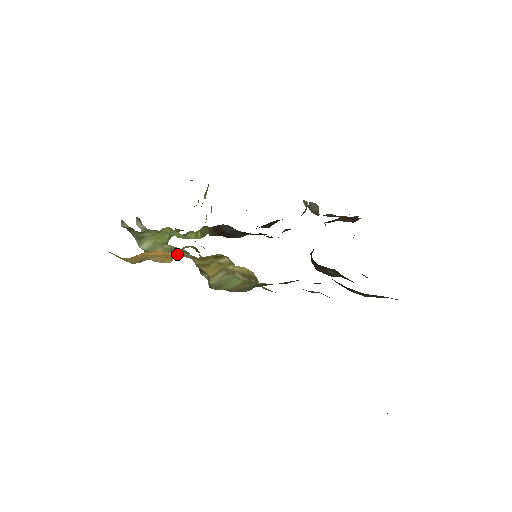
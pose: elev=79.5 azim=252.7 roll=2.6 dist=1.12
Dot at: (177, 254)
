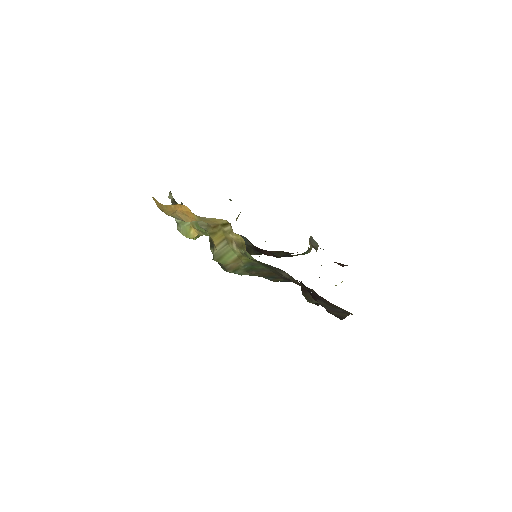
Dot at: (198, 224)
